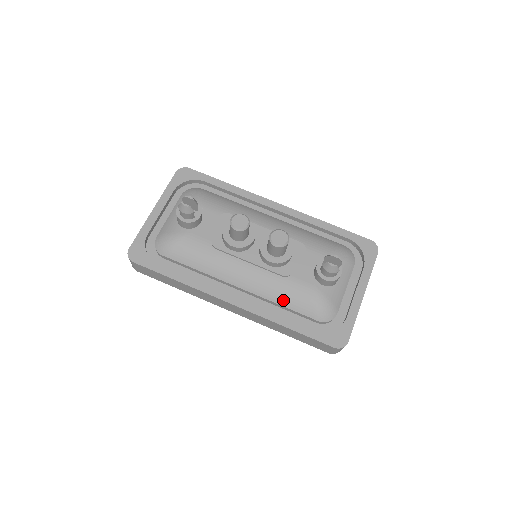
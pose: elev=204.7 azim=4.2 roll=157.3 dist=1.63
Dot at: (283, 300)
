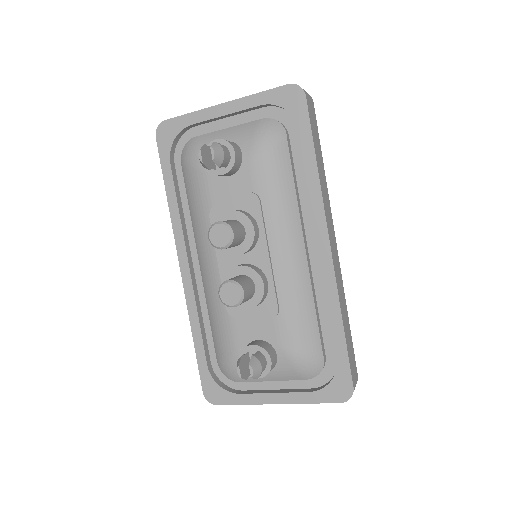
Dot at: (212, 320)
